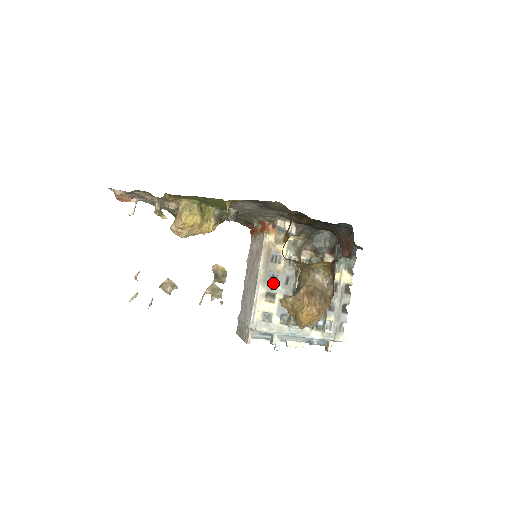
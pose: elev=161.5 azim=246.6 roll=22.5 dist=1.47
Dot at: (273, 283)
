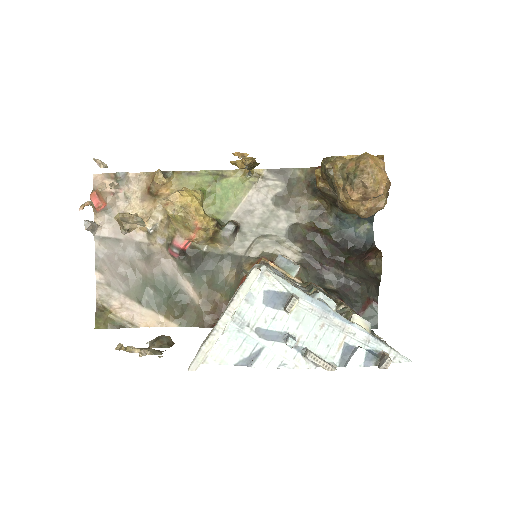
Dot at: (280, 276)
